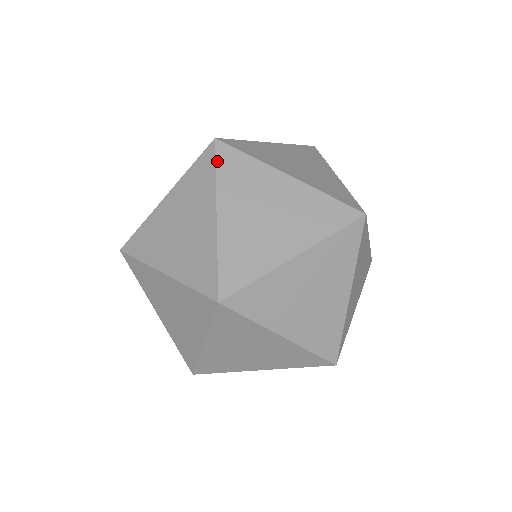
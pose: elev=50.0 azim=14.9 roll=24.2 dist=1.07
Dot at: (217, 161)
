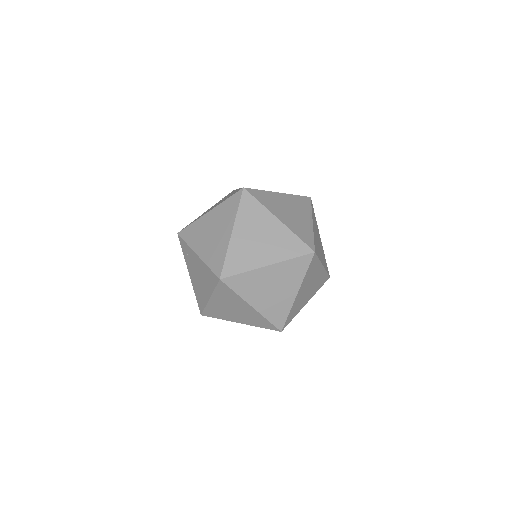
Dot at: (181, 246)
